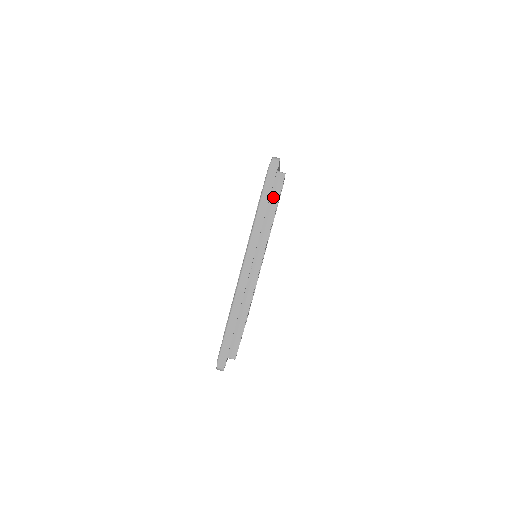
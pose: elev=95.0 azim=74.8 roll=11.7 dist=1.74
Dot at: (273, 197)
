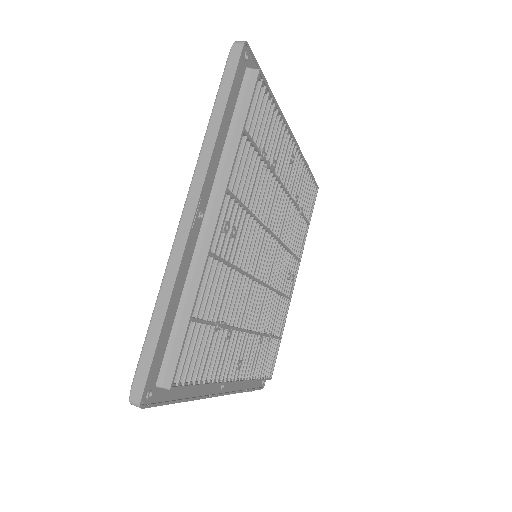
Dot at: (240, 105)
